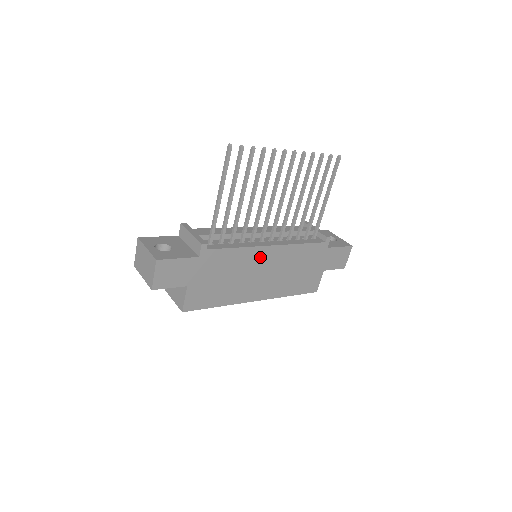
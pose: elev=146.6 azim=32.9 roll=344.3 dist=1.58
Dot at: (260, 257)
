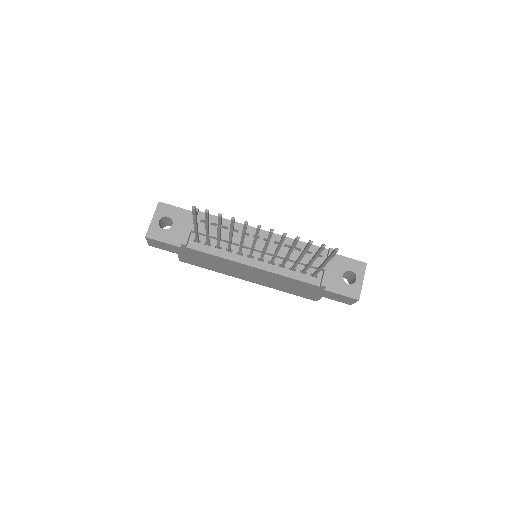
Dot at: (243, 267)
